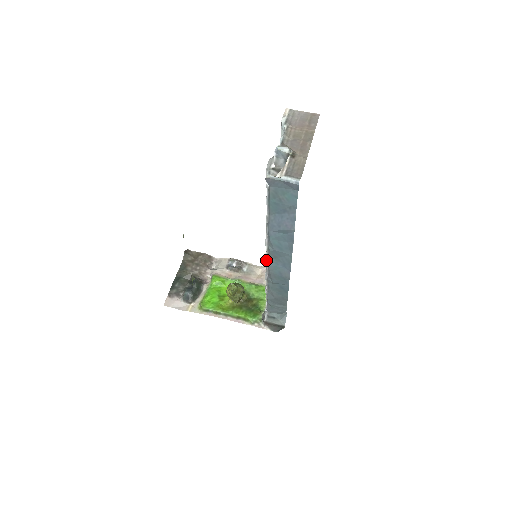
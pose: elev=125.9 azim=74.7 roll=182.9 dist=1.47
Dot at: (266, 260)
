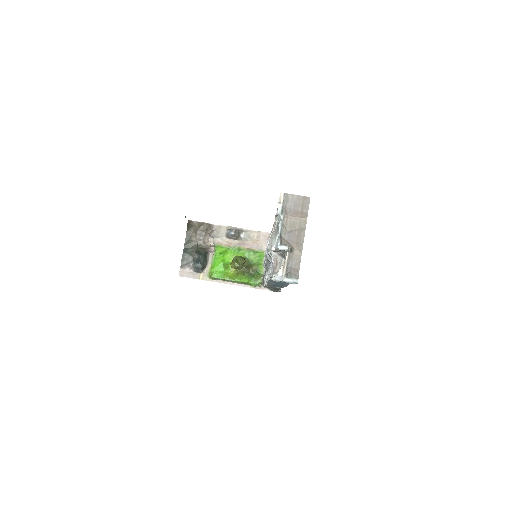
Dot at: (268, 281)
